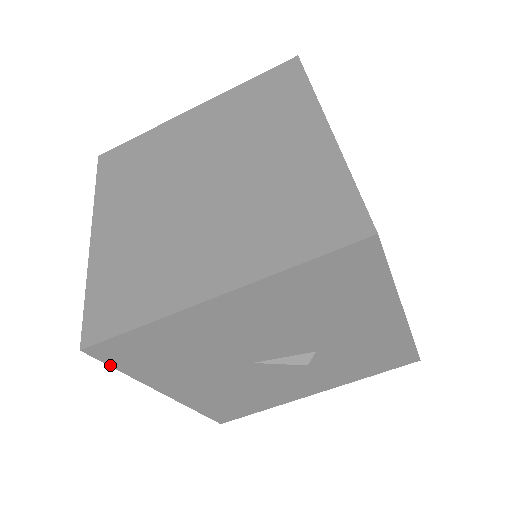
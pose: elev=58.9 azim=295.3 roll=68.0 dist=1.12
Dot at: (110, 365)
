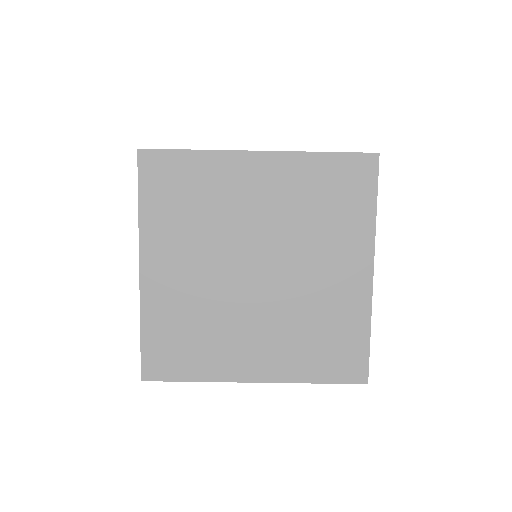
Dot at: occluded
